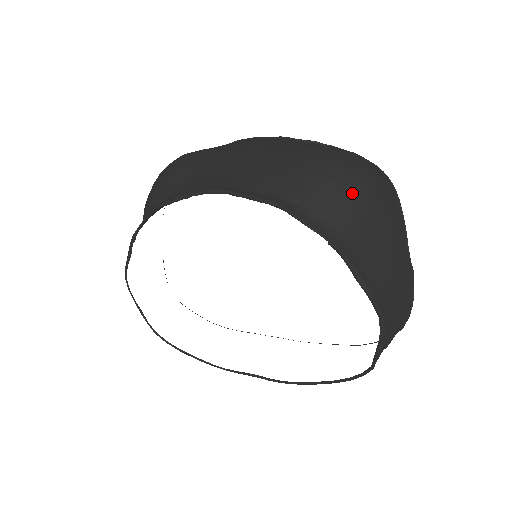
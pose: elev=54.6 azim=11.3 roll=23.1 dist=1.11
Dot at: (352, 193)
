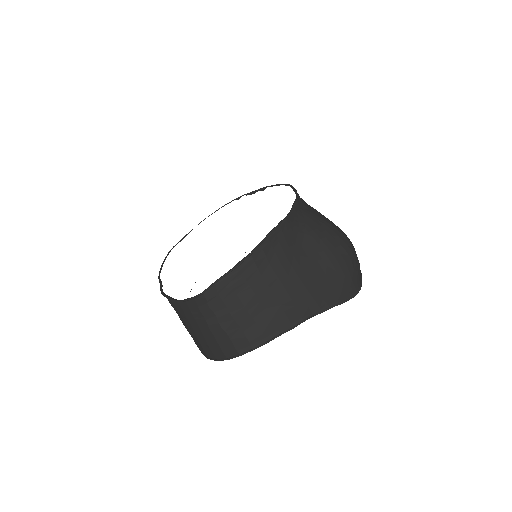
Dot at: (329, 235)
